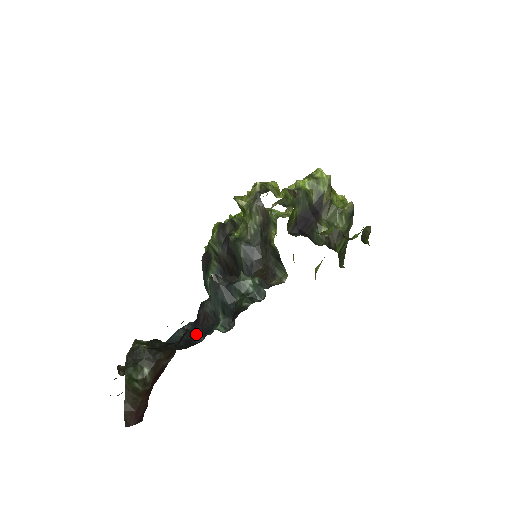
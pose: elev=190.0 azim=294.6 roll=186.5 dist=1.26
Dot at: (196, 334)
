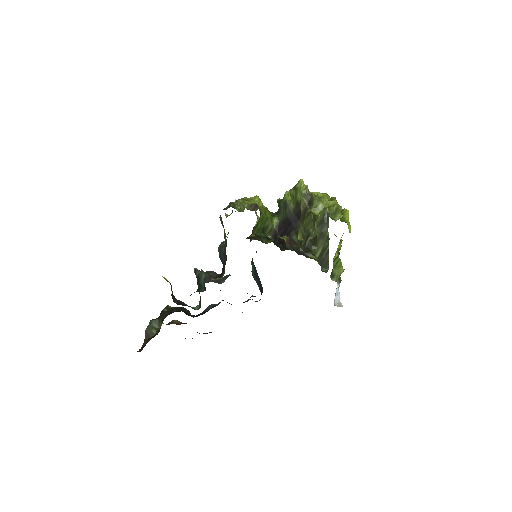
Dot at: occluded
